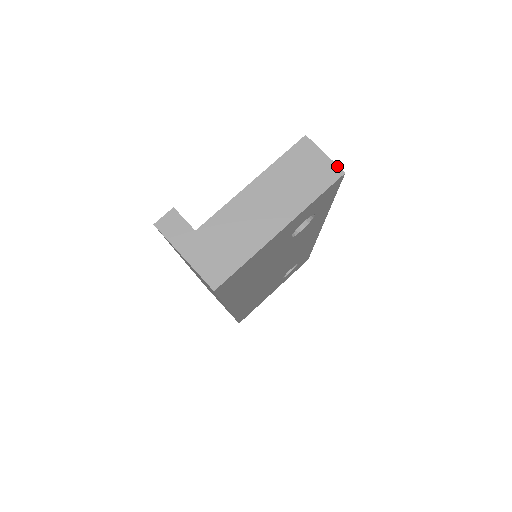
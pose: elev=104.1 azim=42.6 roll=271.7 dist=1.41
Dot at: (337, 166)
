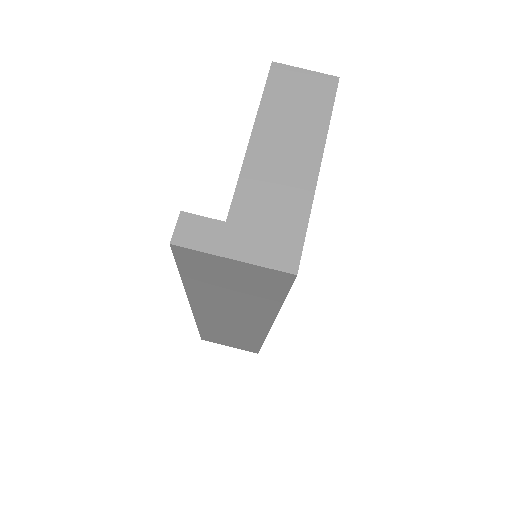
Dot at: (327, 75)
